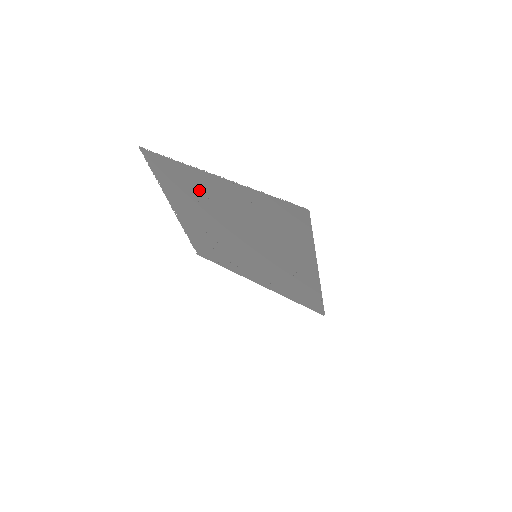
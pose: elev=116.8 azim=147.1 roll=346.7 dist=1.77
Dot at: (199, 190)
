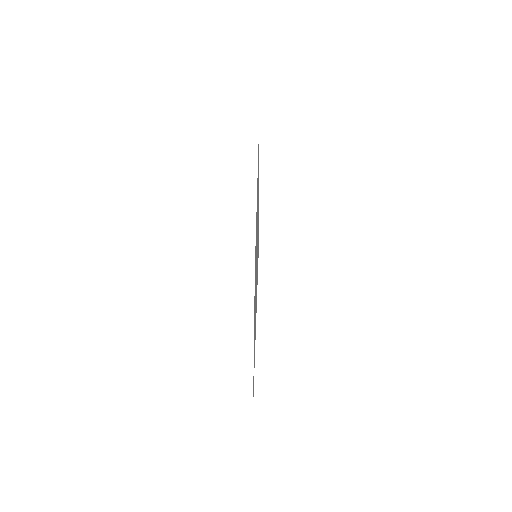
Dot at: occluded
